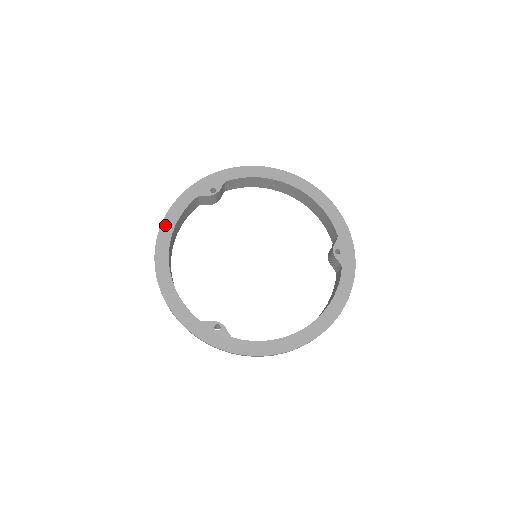
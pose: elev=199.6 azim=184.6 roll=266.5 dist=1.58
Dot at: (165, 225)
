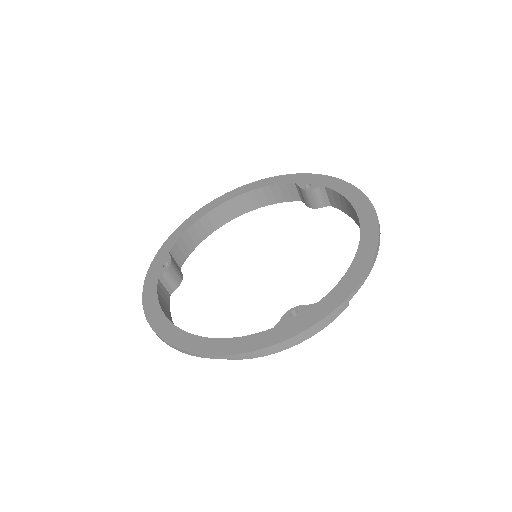
Dot at: (152, 320)
